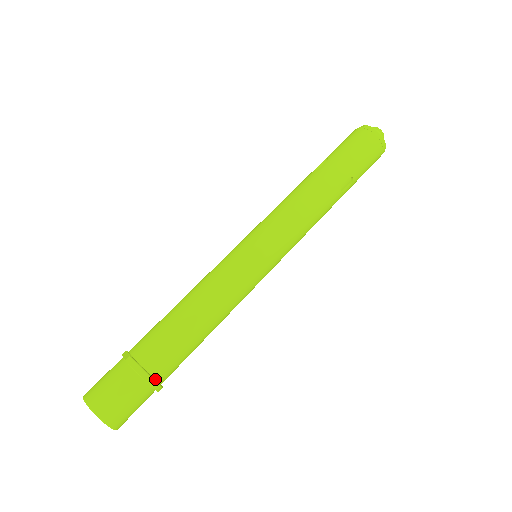
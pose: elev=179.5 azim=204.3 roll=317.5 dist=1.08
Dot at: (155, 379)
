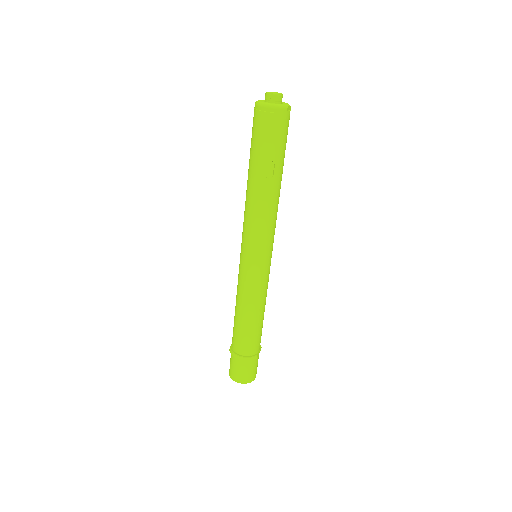
Dot at: (246, 356)
